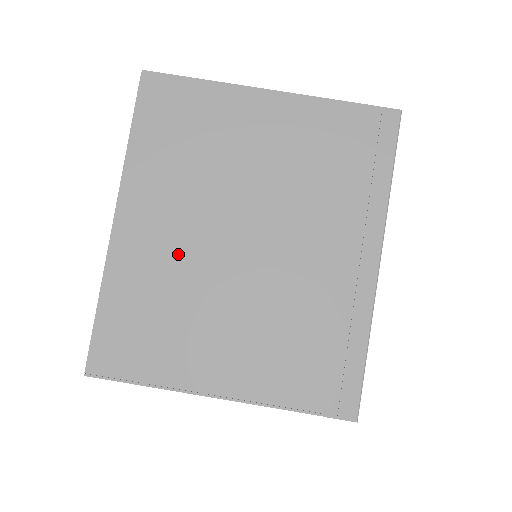
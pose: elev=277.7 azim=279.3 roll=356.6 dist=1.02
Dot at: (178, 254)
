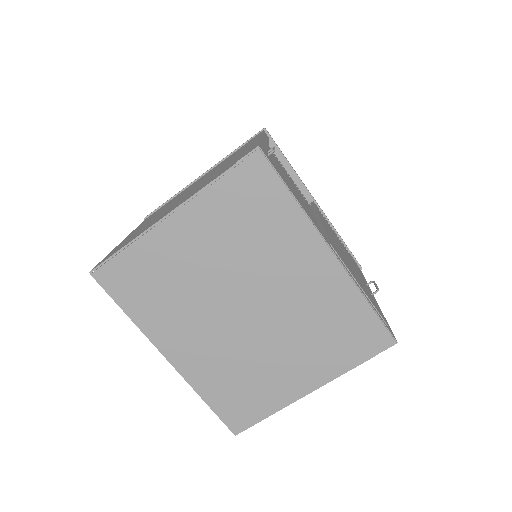
Dot at: (218, 347)
